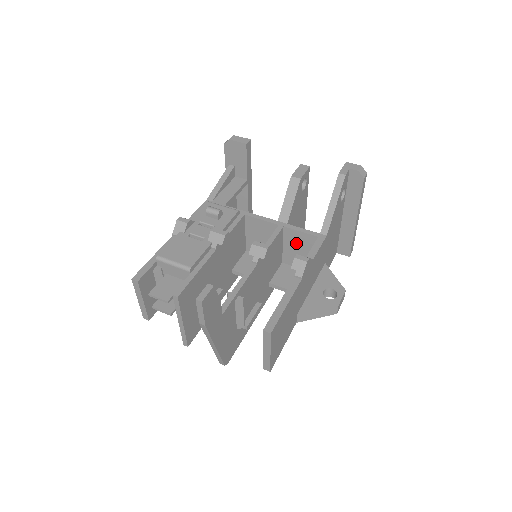
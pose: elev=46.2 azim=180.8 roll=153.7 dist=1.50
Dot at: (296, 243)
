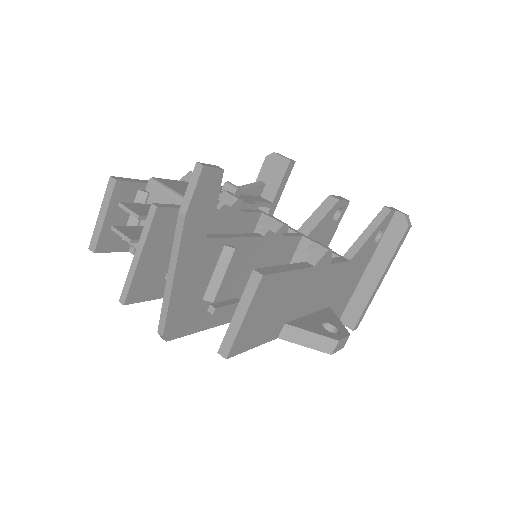
Dot at: occluded
